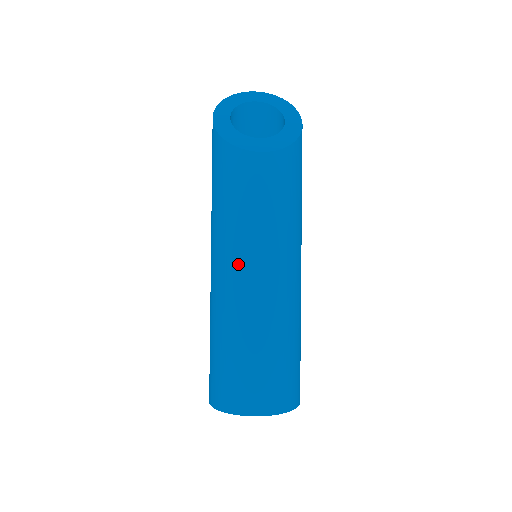
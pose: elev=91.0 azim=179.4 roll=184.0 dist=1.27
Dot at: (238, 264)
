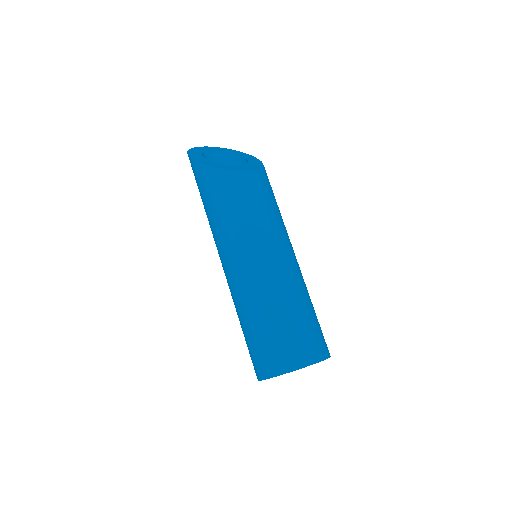
Dot at: (261, 252)
